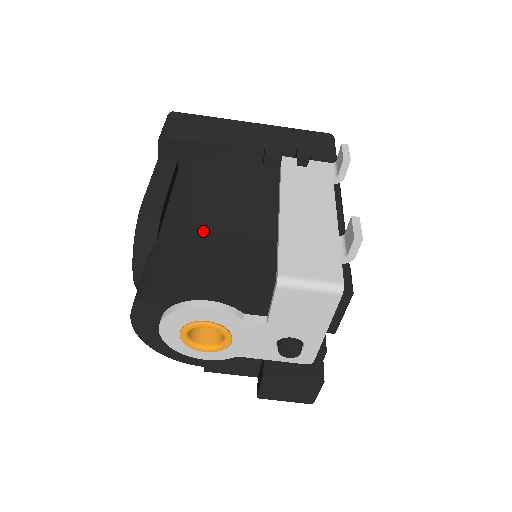
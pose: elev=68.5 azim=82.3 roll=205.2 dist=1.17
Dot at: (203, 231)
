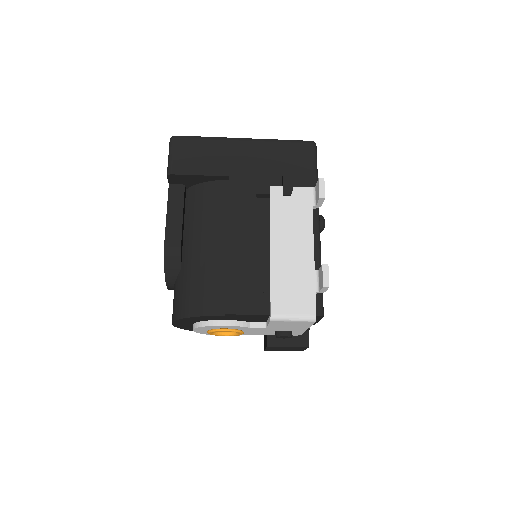
Dot at: (215, 270)
